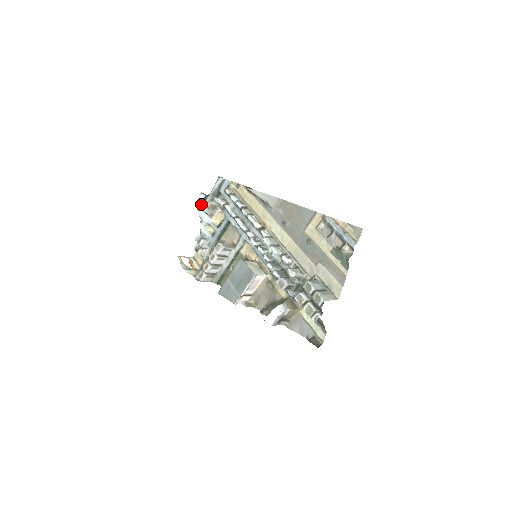
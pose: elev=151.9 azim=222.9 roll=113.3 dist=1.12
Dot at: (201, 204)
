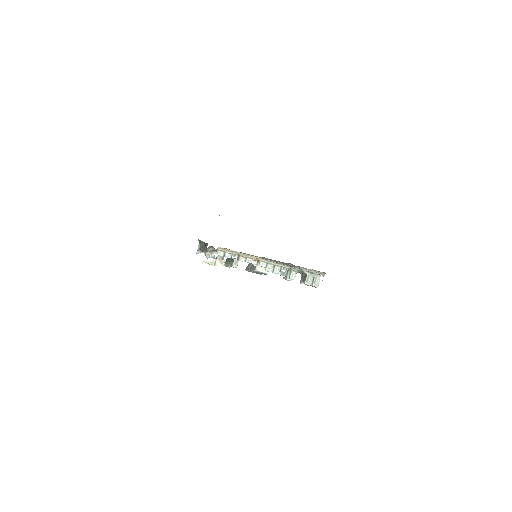
Dot at: occluded
